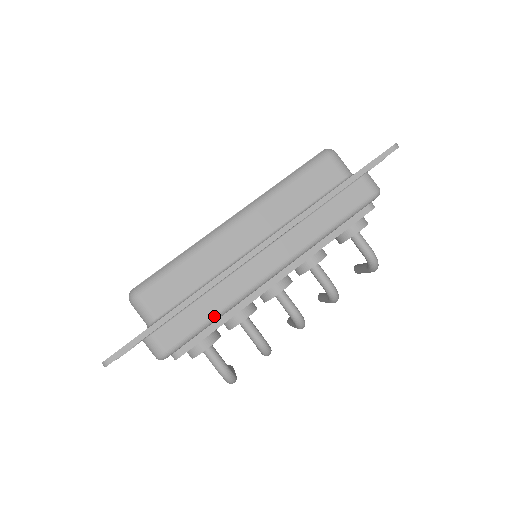
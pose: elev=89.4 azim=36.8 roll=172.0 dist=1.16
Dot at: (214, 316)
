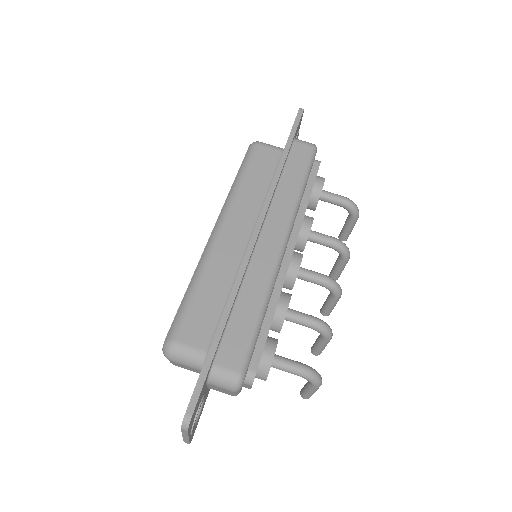
Dot at: (260, 310)
